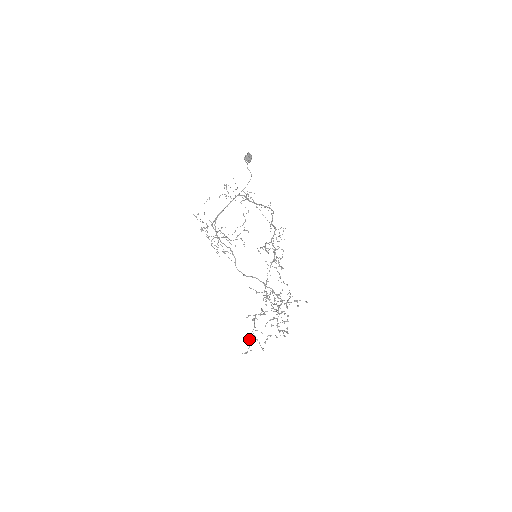
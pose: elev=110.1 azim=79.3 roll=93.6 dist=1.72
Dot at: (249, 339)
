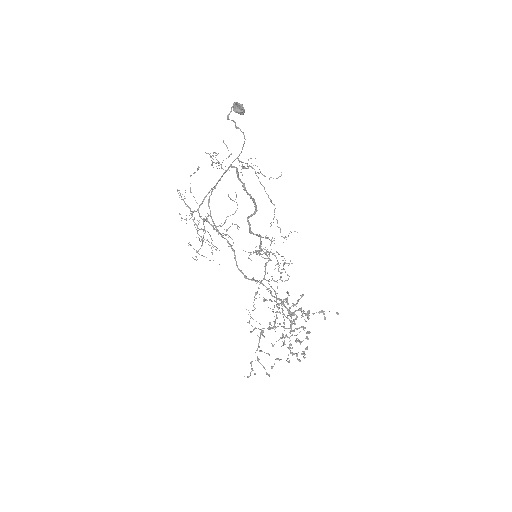
Dot at: (252, 361)
